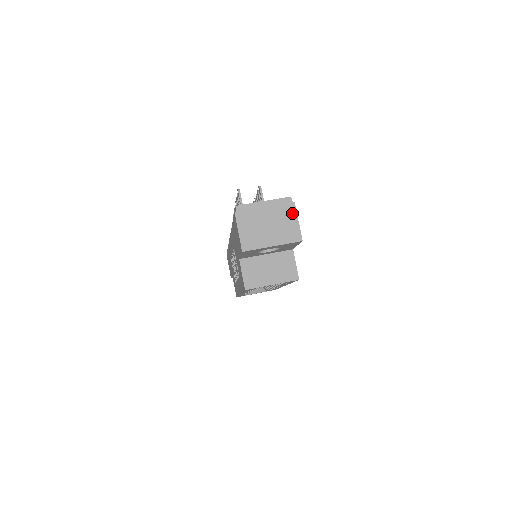
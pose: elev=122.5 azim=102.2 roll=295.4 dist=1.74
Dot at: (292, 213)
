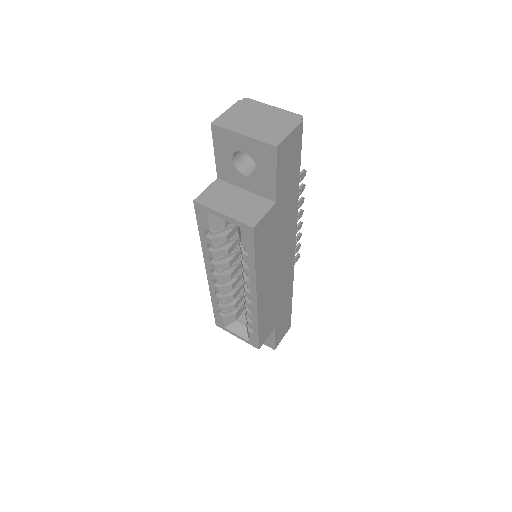
Dot at: (291, 125)
